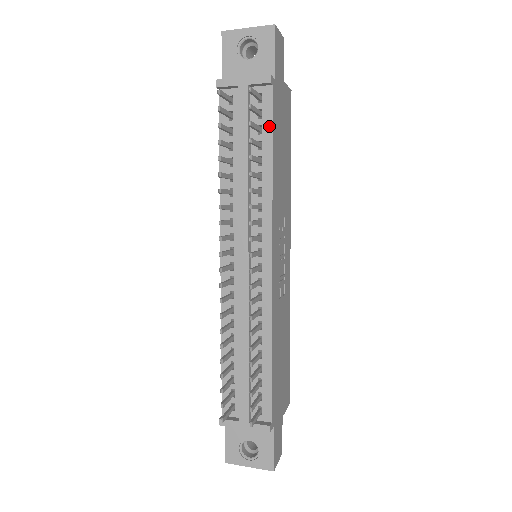
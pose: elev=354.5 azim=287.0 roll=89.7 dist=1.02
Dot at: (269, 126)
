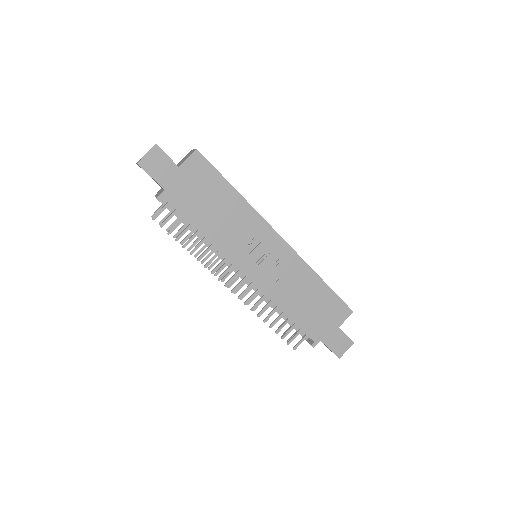
Dot at: (183, 217)
